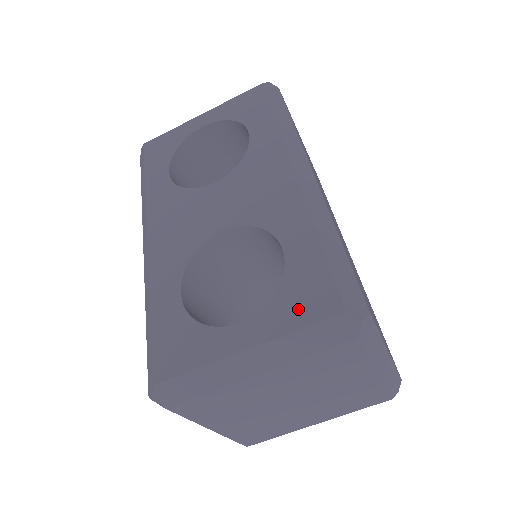
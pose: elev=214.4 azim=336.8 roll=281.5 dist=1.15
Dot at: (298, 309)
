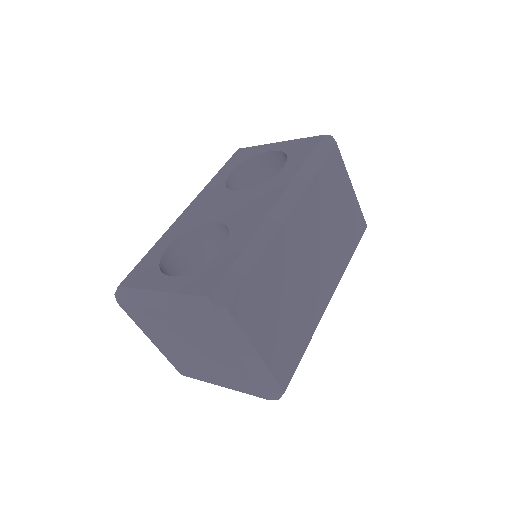
Dot at: (196, 283)
